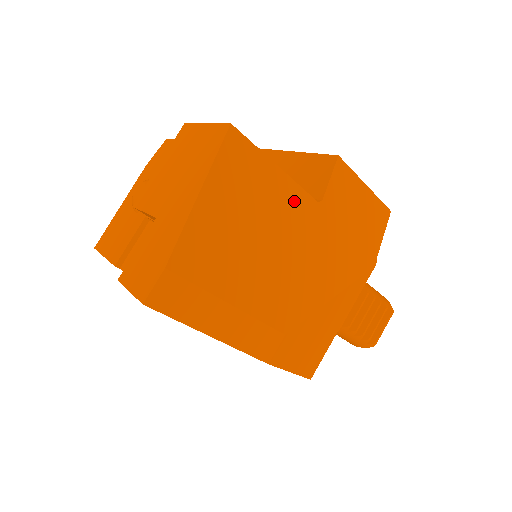
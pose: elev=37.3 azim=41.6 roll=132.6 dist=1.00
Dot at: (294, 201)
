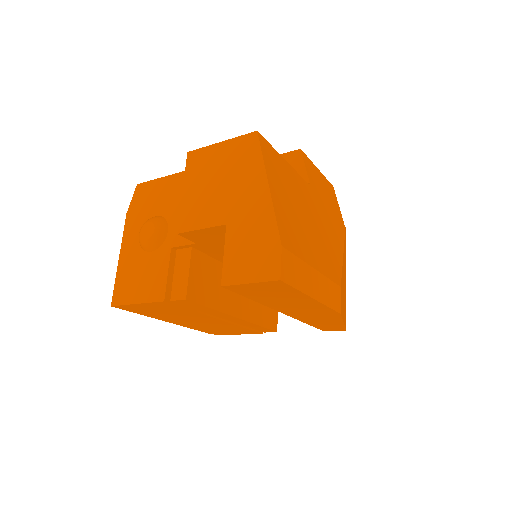
Dot at: (301, 185)
